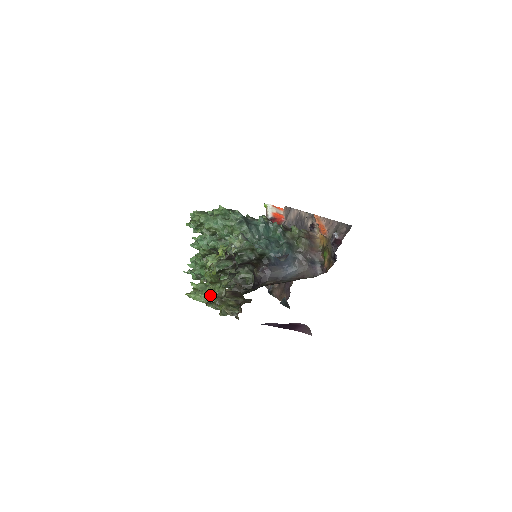
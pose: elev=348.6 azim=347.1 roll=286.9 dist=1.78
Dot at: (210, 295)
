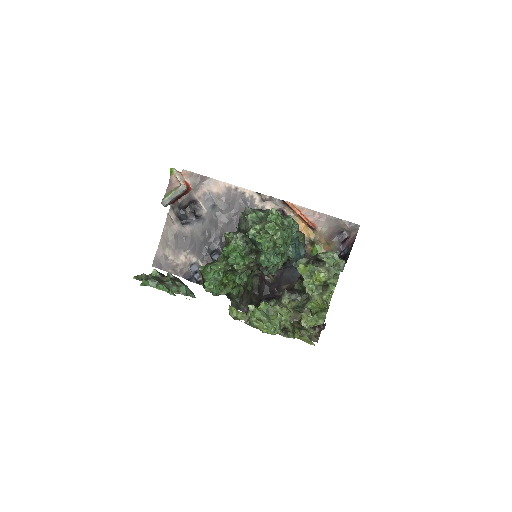
Dot at: occluded
